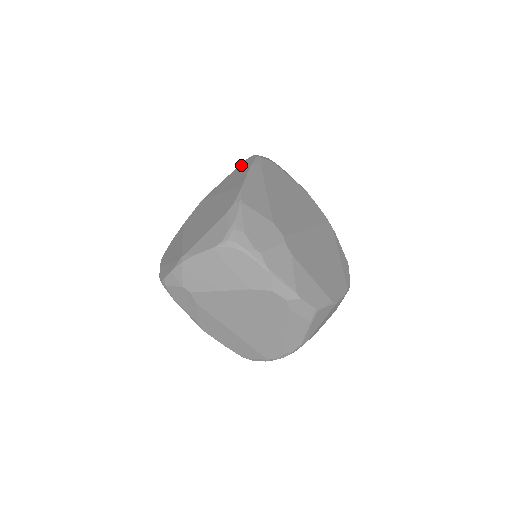
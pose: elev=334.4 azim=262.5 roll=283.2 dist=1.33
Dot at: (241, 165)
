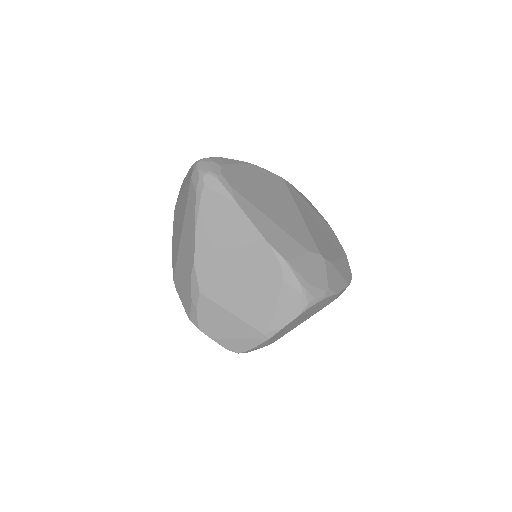
Dot at: (207, 197)
